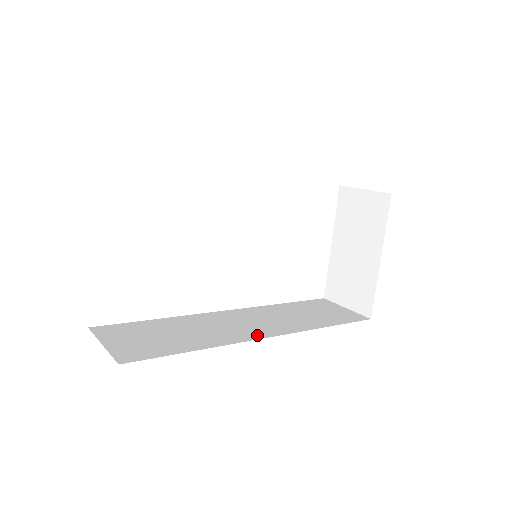
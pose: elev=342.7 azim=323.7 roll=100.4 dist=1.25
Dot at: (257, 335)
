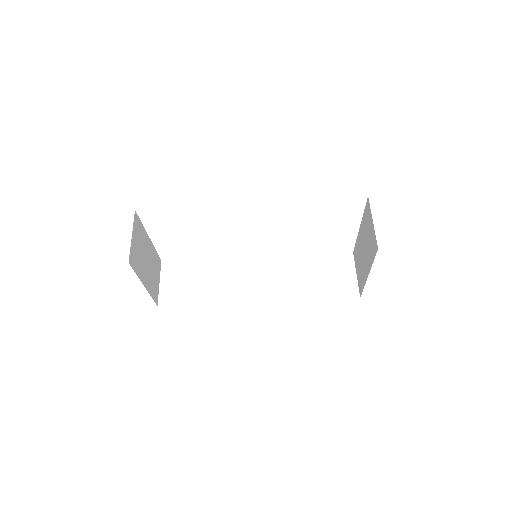
Dot at: (251, 297)
